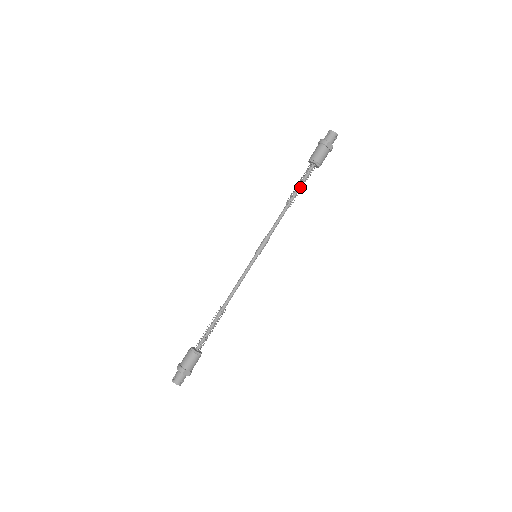
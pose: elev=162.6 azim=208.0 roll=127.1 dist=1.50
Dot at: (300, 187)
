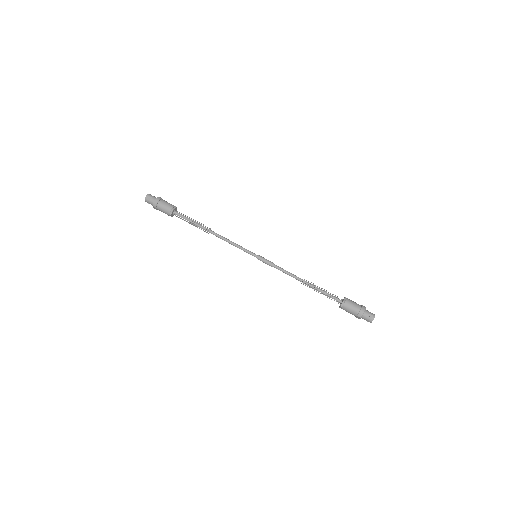
Dot at: occluded
